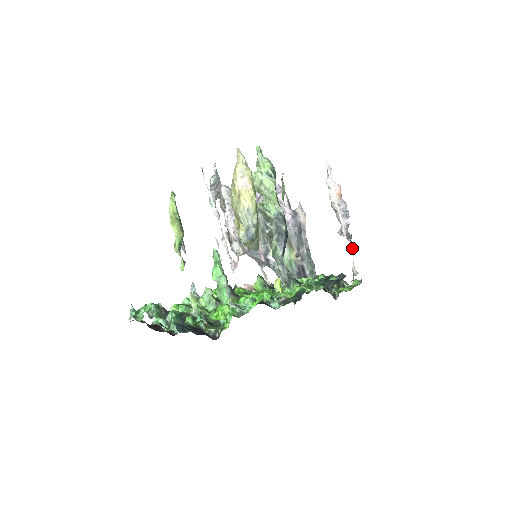
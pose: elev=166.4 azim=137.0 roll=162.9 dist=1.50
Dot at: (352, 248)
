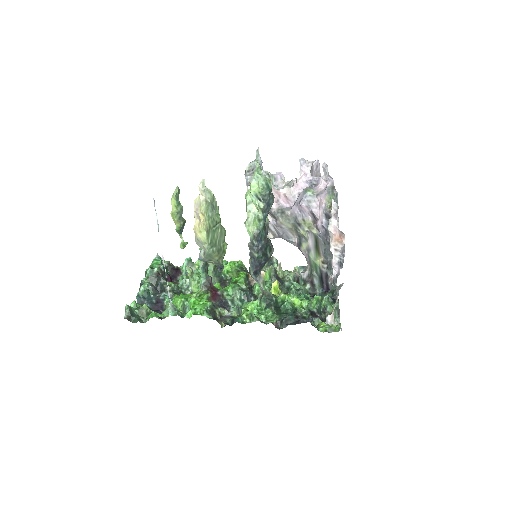
Dot at: (337, 298)
